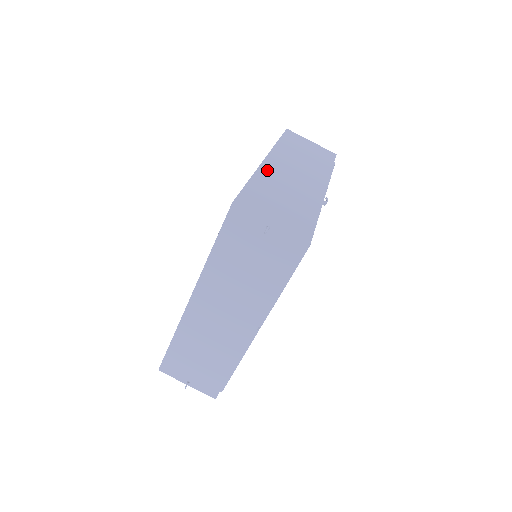
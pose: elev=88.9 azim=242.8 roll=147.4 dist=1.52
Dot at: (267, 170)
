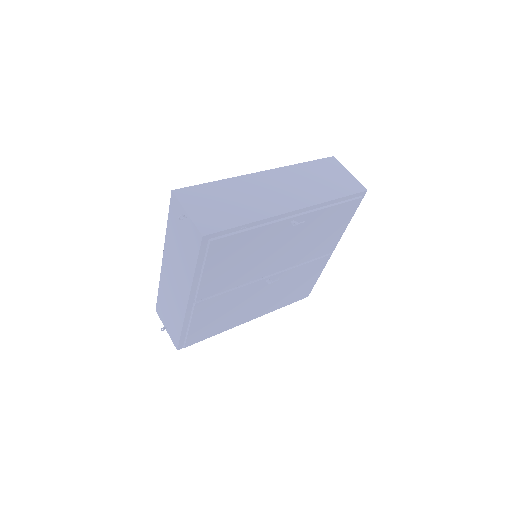
Dot at: (247, 180)
